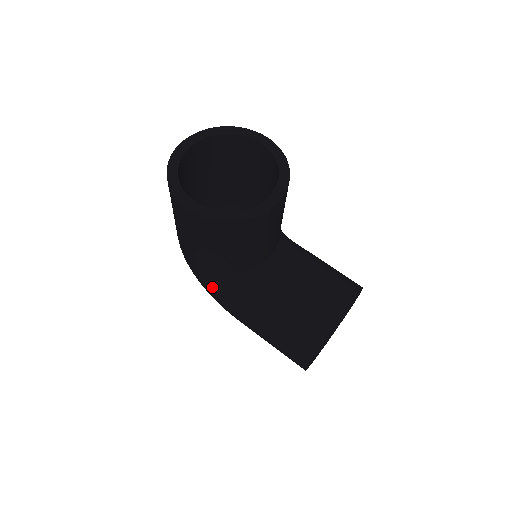
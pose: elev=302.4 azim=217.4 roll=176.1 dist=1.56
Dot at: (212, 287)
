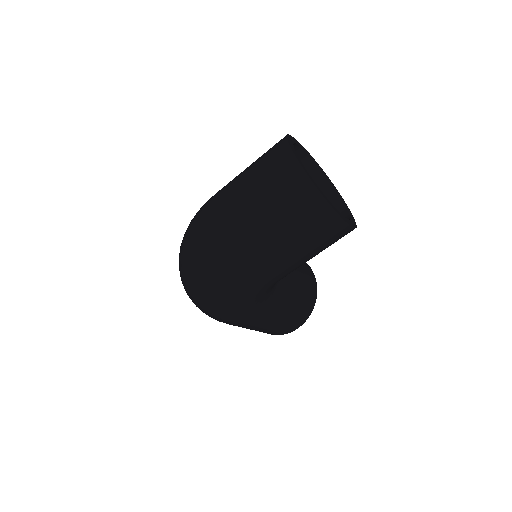
Dot at: (256, 300)
